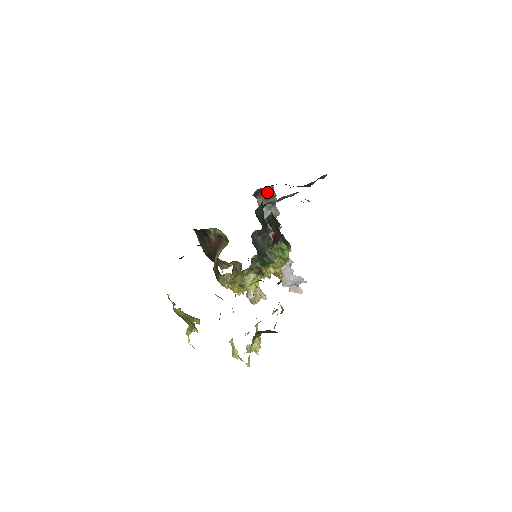
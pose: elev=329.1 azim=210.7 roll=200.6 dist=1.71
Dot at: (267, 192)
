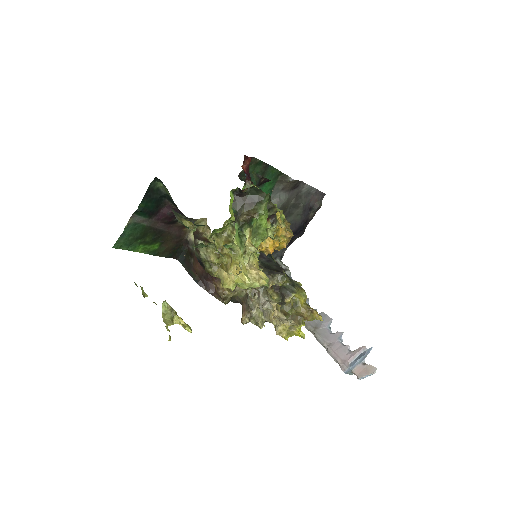
Dot at: occluded
